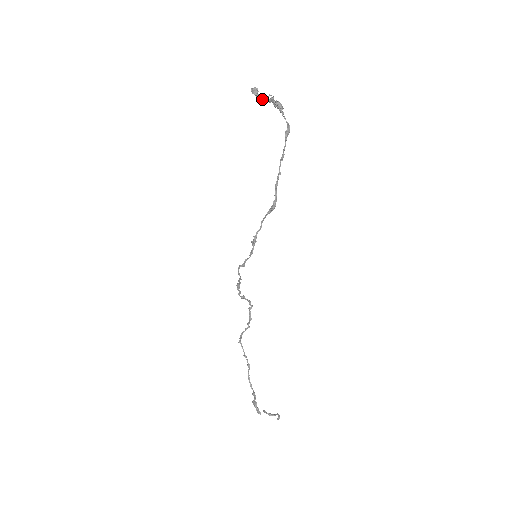
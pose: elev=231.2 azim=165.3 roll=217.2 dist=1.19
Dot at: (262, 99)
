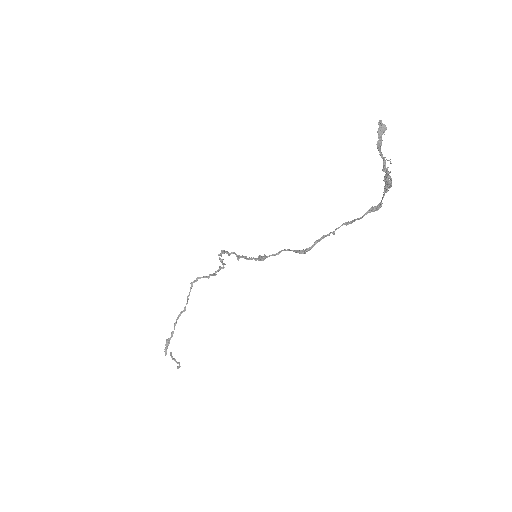
Dot at: (380, 153)
